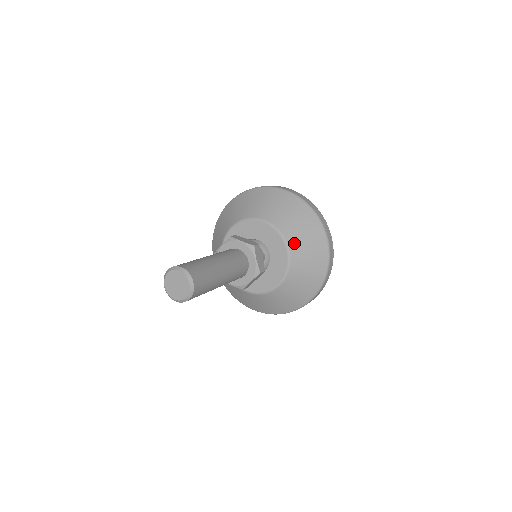
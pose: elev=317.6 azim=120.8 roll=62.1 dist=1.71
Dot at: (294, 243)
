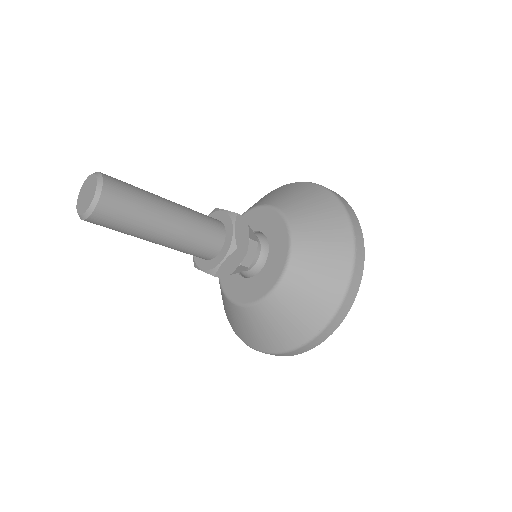
Dot at: (301, 231)
